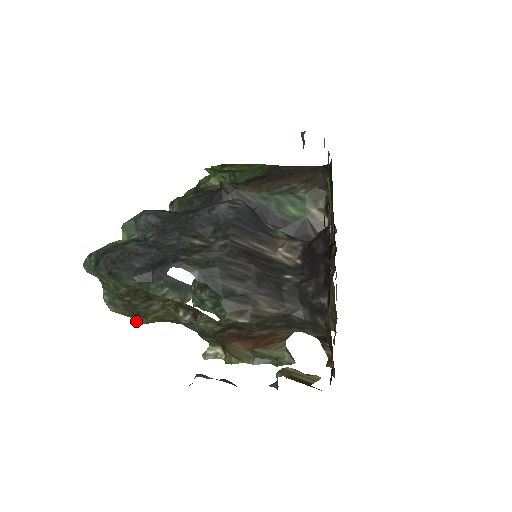
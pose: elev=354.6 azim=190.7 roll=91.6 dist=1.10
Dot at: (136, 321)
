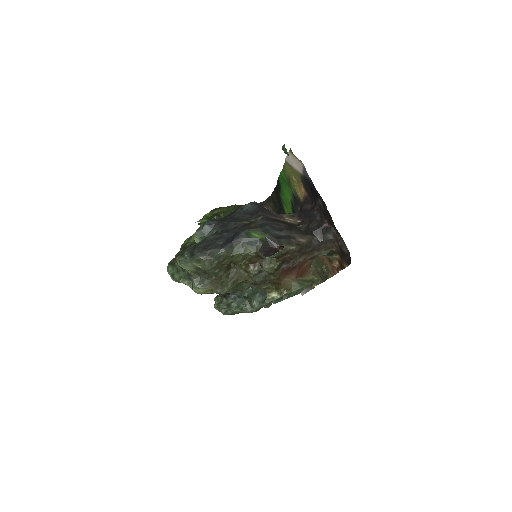
Dot at: (220, 292)
